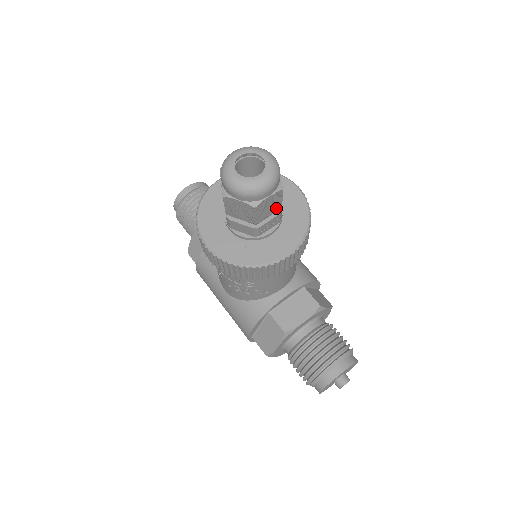
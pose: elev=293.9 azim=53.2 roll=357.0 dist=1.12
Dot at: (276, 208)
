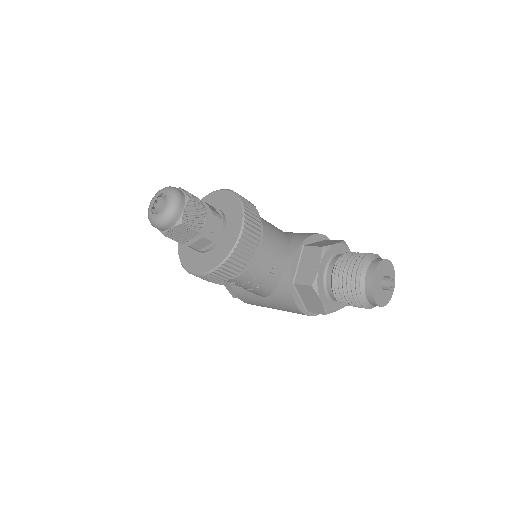
Dot at: (203, 213)
